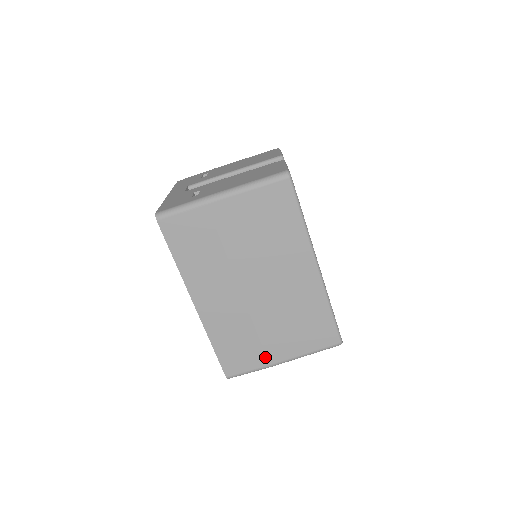
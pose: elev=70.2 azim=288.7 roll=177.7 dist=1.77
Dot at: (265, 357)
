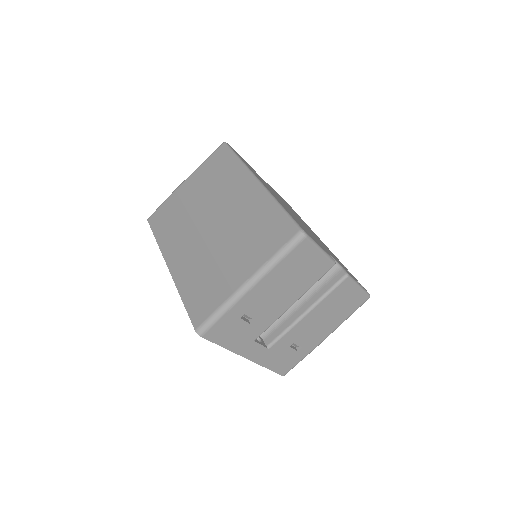
Dot at: (228, 286)
